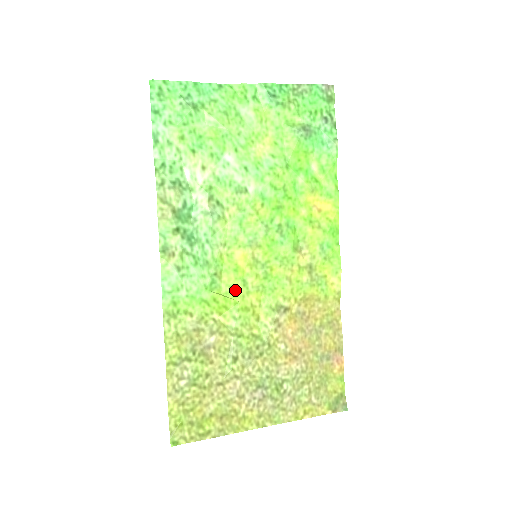
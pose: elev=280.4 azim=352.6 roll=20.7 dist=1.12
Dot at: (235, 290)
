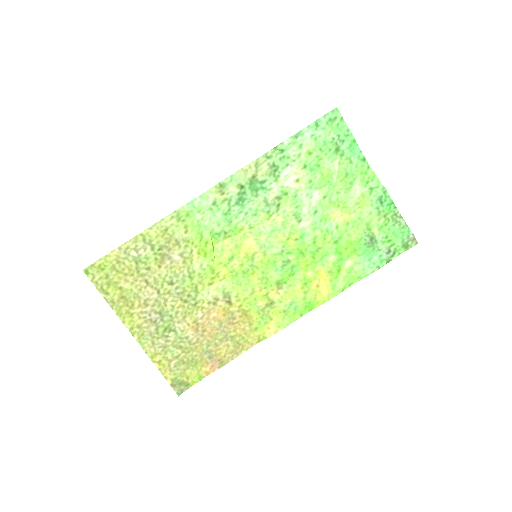
Dot at: (222, 254)
